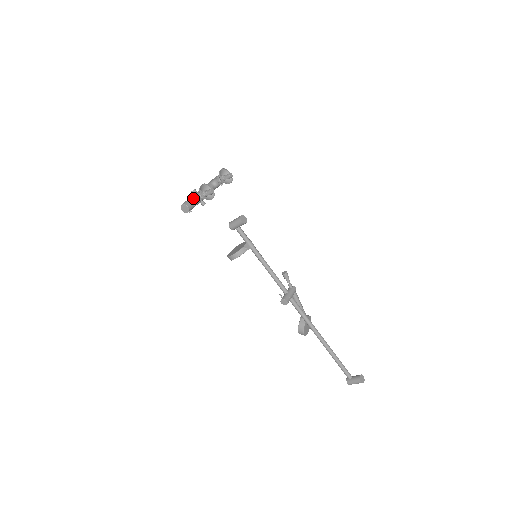
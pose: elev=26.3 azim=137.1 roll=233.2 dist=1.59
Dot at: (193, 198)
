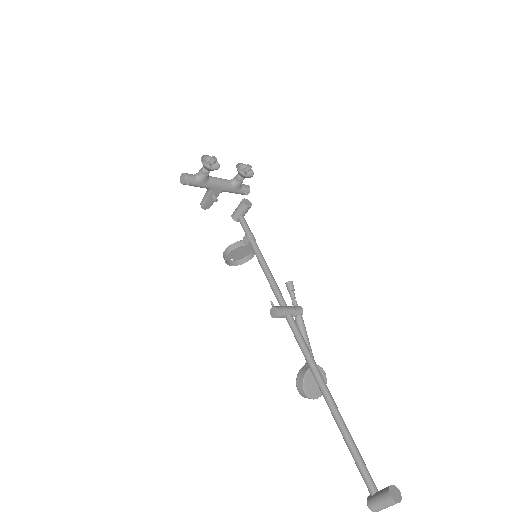
Dot at: (197, 173)
